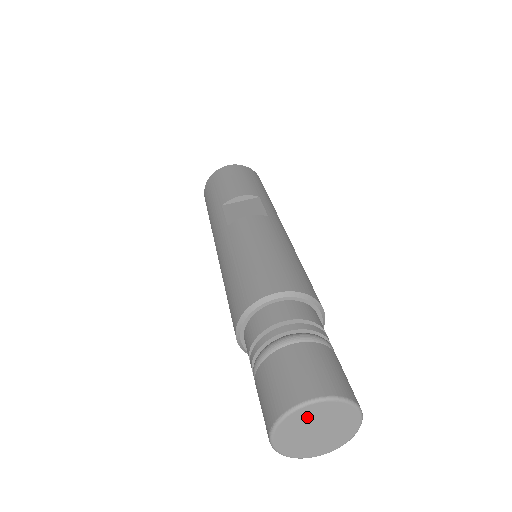
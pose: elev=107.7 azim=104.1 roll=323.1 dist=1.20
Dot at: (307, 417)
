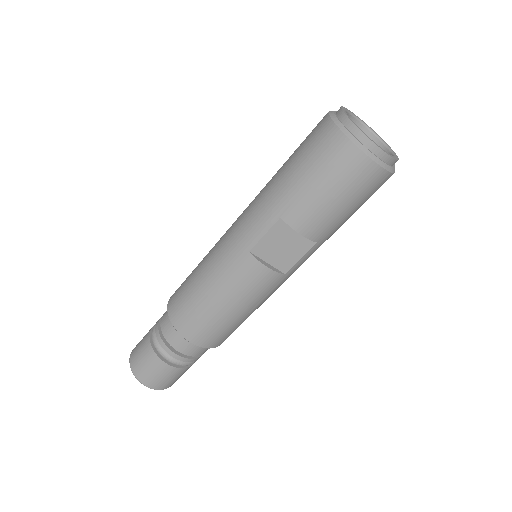
Dot at: occluded
